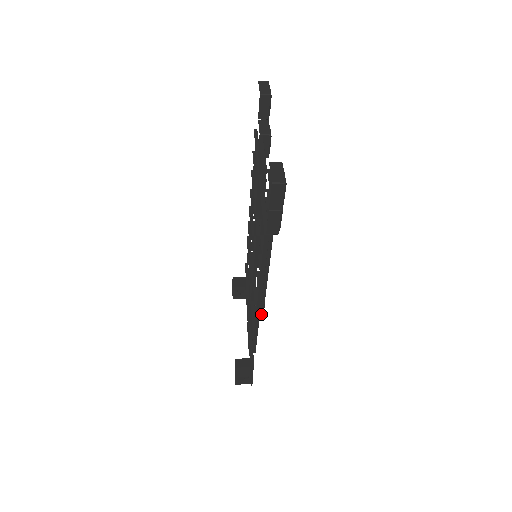
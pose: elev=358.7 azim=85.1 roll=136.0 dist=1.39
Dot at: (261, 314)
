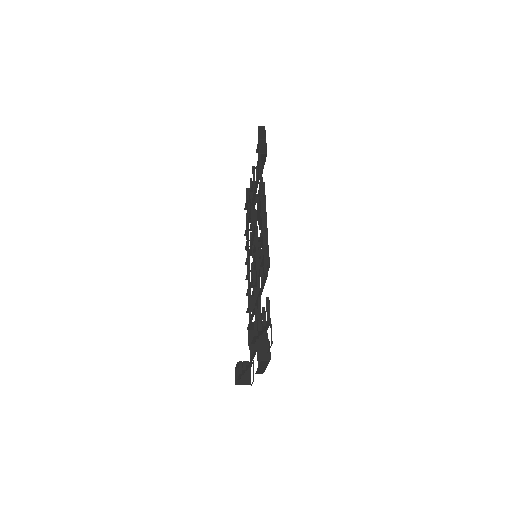
Dot at: (267, 260)
